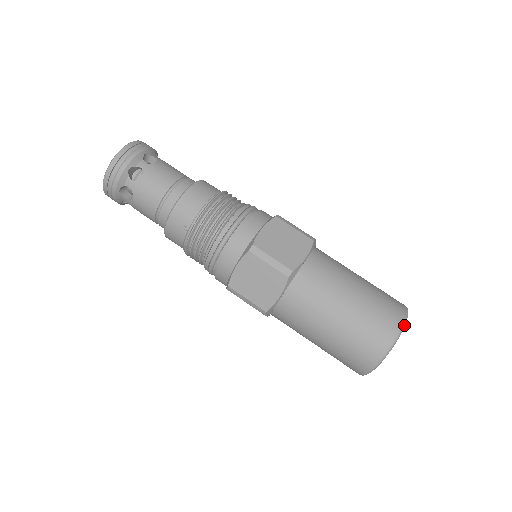
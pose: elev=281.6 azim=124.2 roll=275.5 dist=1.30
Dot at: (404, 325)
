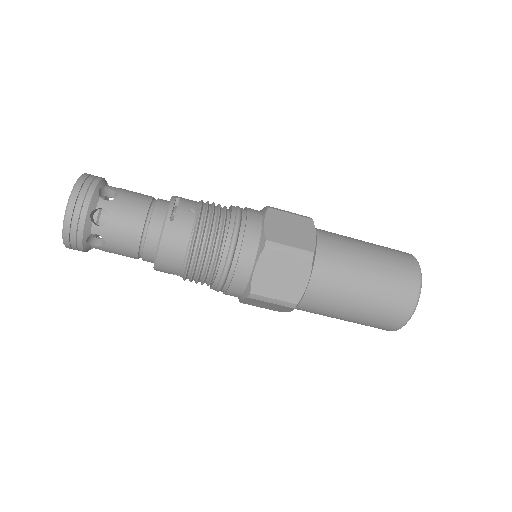
Dot at: occluded
